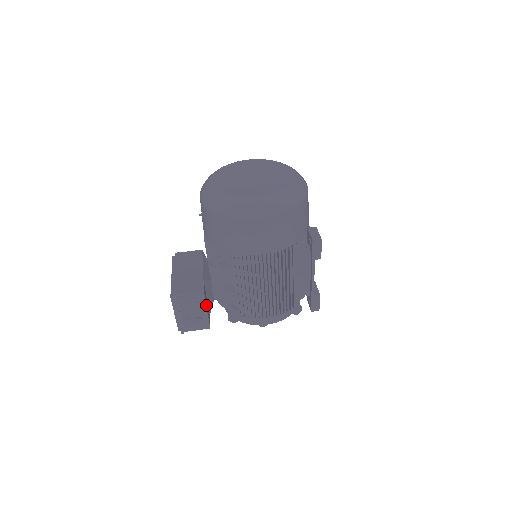
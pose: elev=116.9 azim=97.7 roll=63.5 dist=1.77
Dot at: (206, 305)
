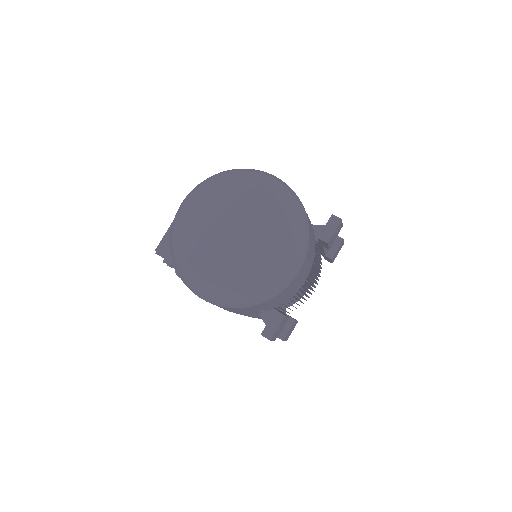
Dot at: occluded
